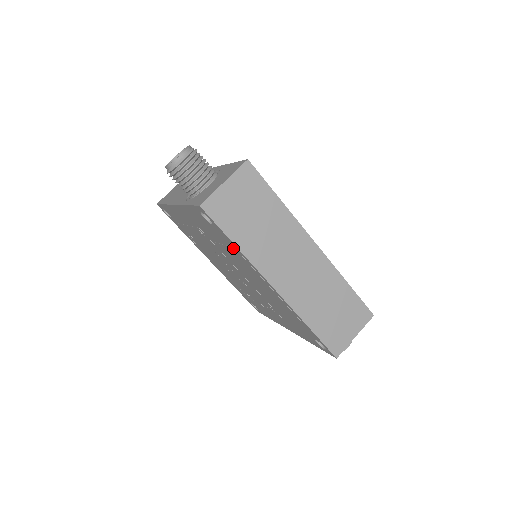
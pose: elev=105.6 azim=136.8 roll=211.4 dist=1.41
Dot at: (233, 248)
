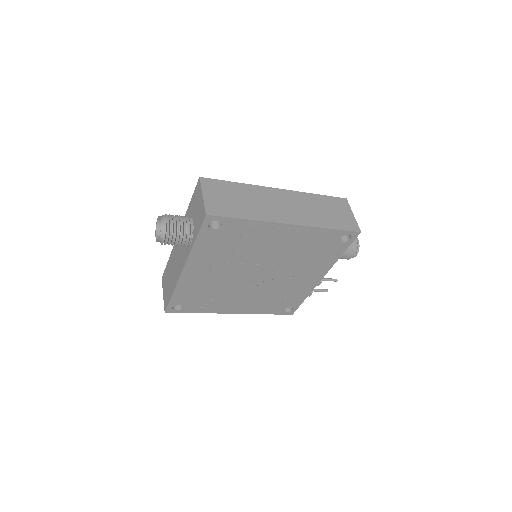
Dot at: (246, 228)
